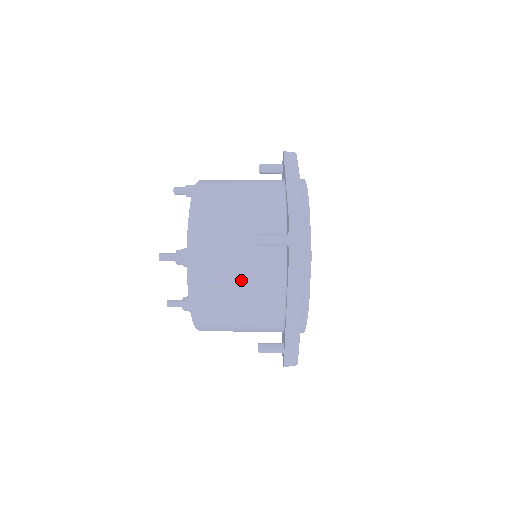
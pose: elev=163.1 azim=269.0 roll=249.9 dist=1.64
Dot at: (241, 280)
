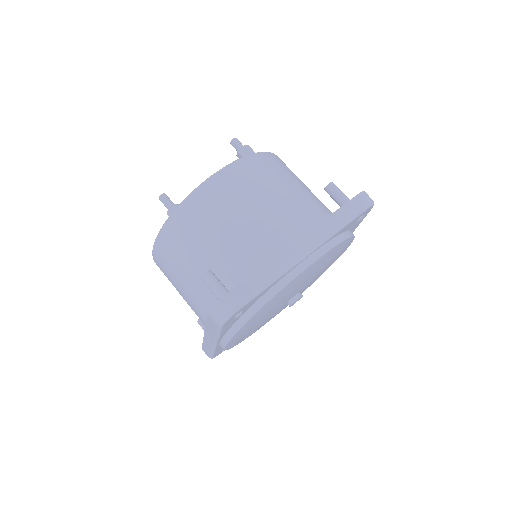
Dot at: (187, 281)
